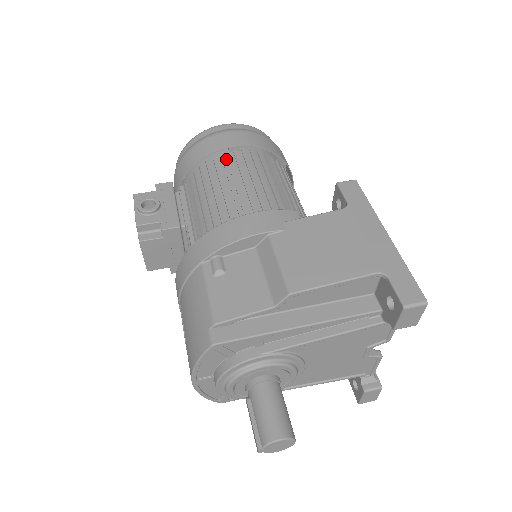
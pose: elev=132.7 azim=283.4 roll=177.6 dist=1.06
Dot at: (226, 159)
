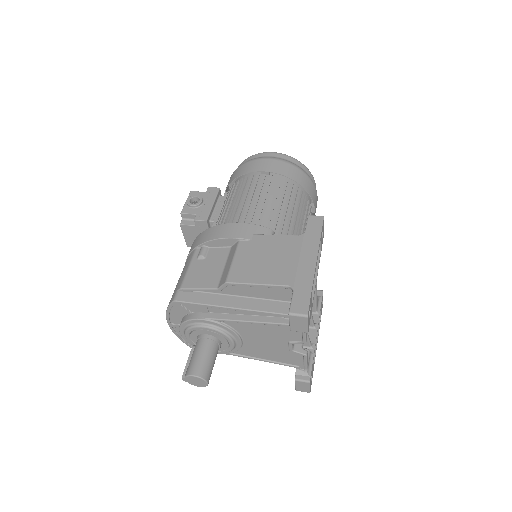
Dot at: (256, 179)
